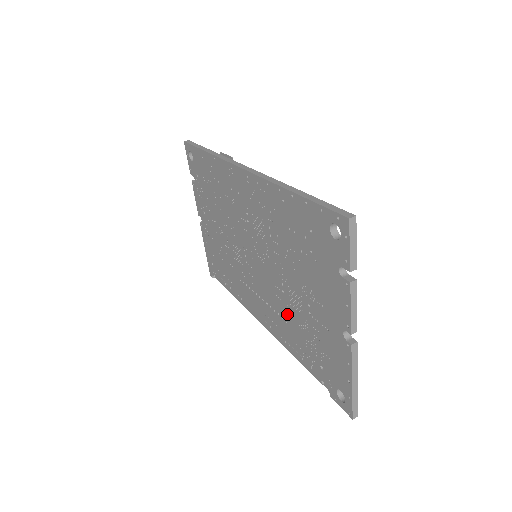
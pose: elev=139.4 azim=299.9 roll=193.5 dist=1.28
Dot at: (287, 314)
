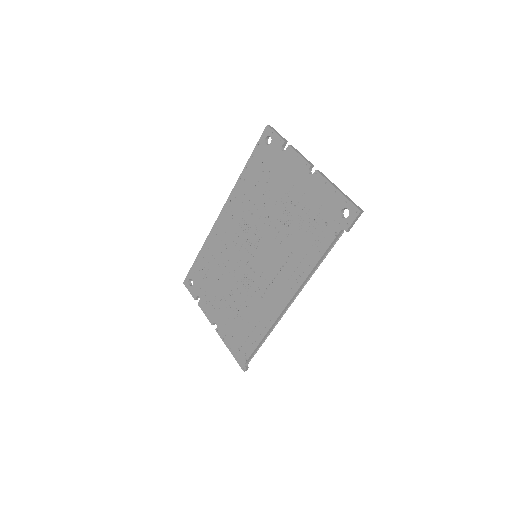
Dot at: (291, 241)
